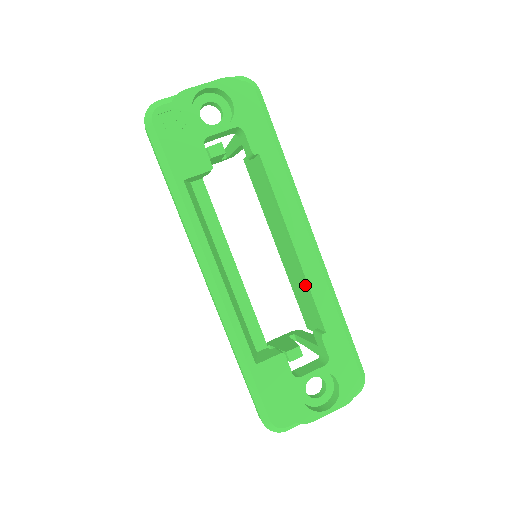
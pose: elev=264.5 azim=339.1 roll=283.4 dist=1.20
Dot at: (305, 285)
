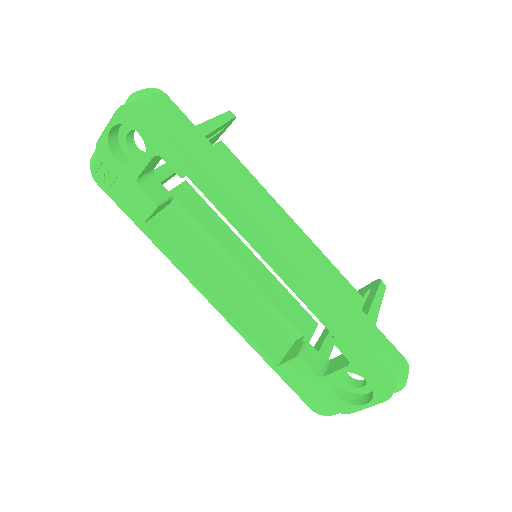
Dot at: occluded
